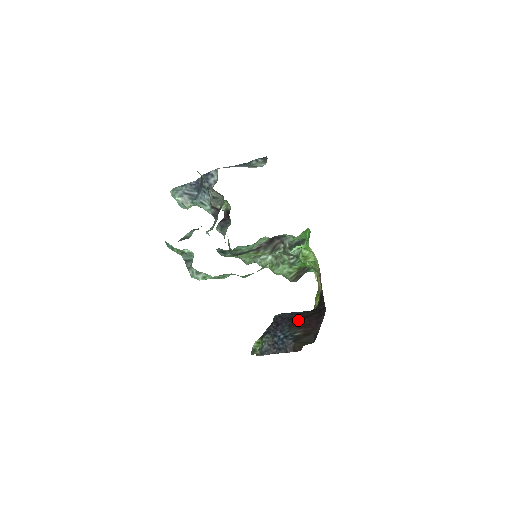
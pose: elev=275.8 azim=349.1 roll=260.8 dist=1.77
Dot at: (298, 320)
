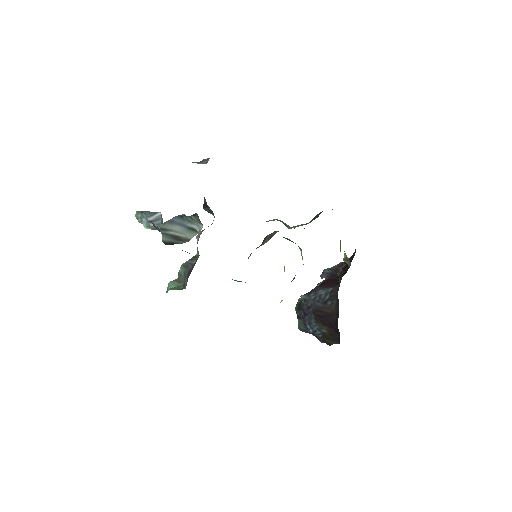
Dot at: (320, 317)
